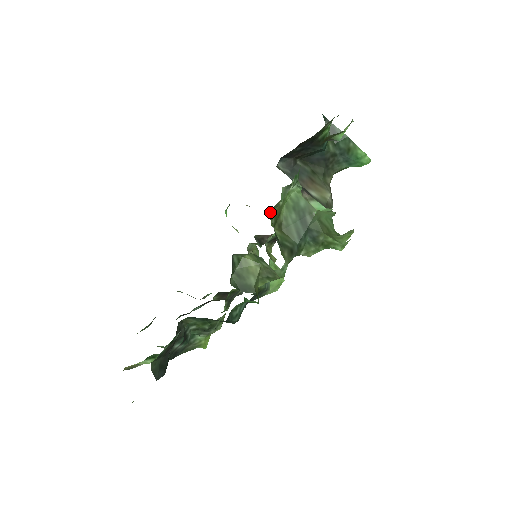
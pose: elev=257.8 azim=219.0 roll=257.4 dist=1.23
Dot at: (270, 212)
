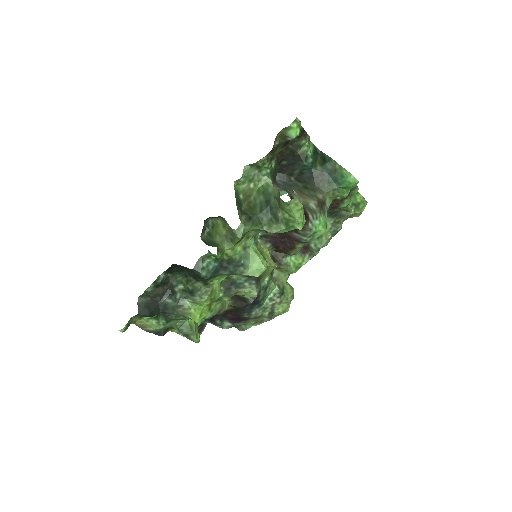
Dot at: (236, 186)
